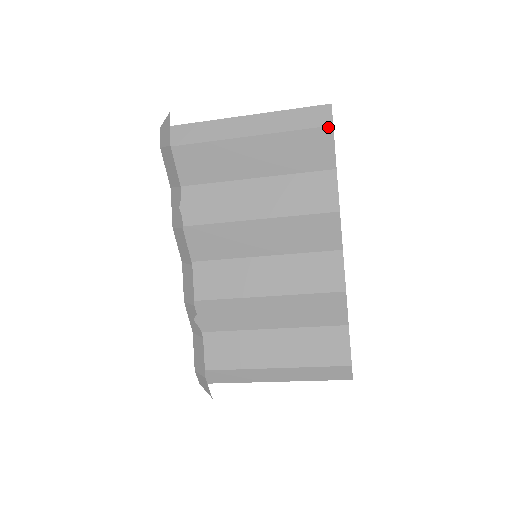
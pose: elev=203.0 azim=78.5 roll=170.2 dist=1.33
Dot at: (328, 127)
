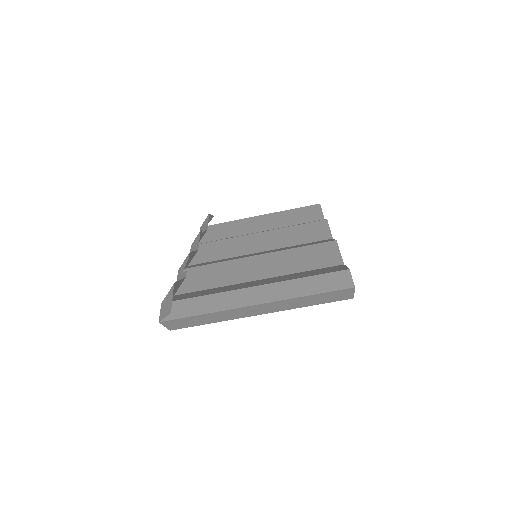
Dot at: (317, 205)
